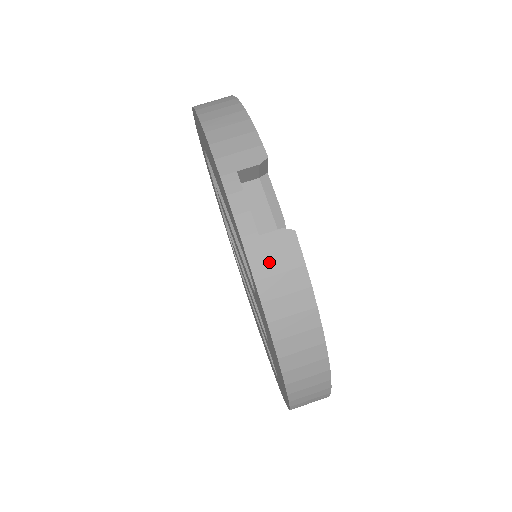
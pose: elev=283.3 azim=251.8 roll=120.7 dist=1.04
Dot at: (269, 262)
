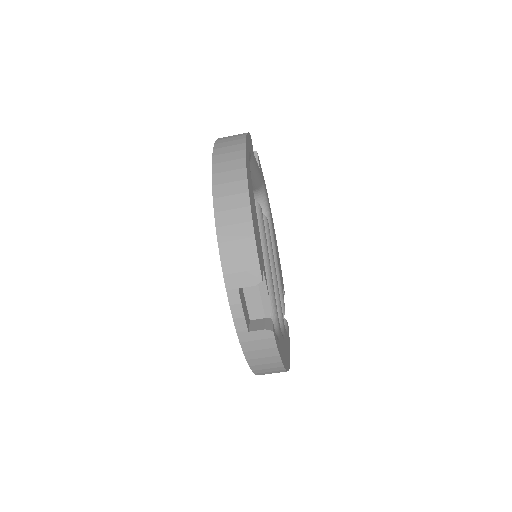
Dot at: (253, 345)
